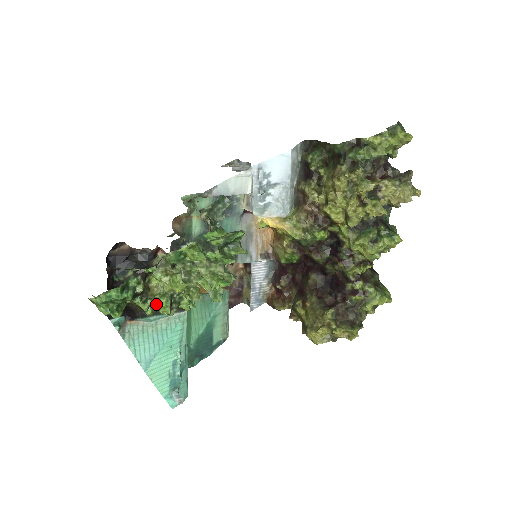
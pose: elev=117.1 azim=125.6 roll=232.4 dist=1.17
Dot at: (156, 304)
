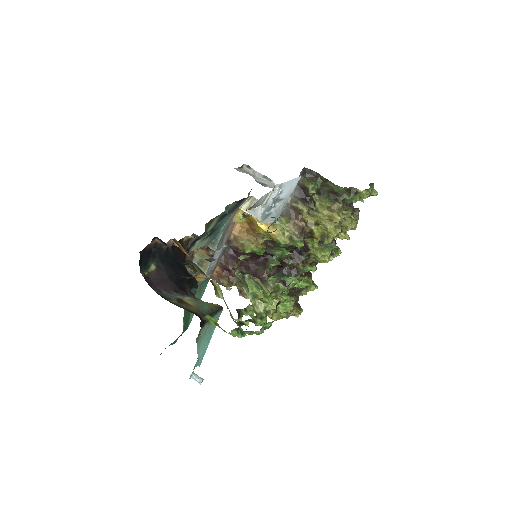
Dot at: (259, 321)
